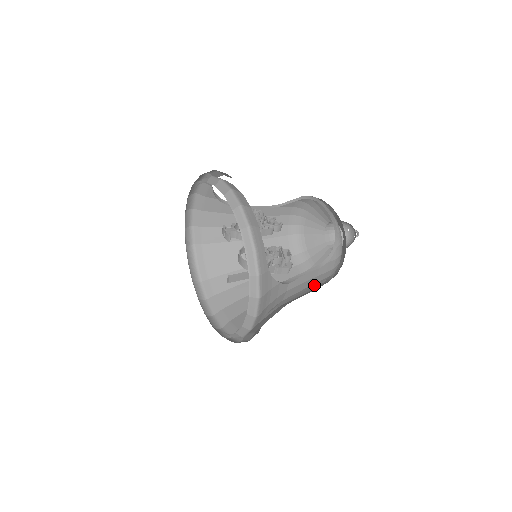
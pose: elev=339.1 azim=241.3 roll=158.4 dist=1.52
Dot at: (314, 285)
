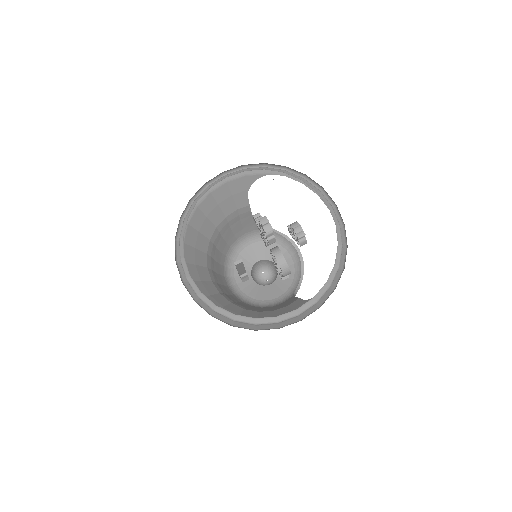
Dot at: occluded
